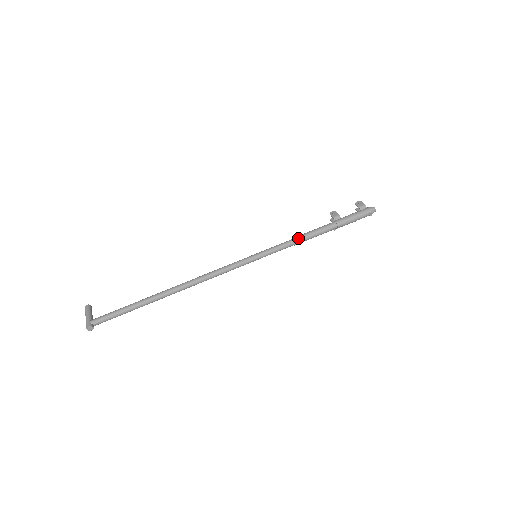
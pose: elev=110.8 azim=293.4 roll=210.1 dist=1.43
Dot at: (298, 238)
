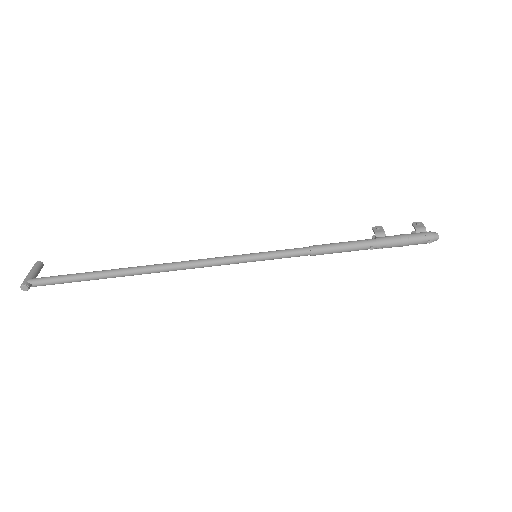
Dot at: (318, 247)
